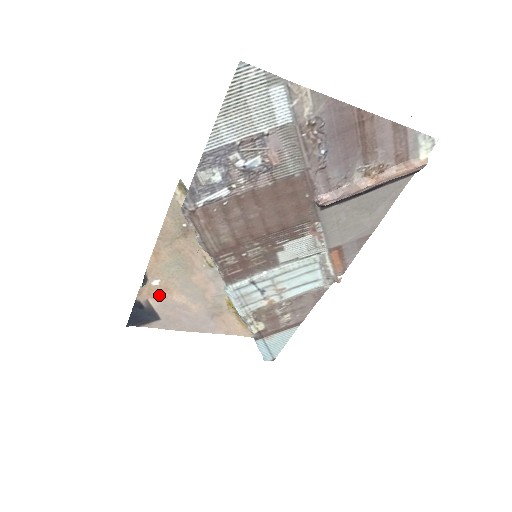
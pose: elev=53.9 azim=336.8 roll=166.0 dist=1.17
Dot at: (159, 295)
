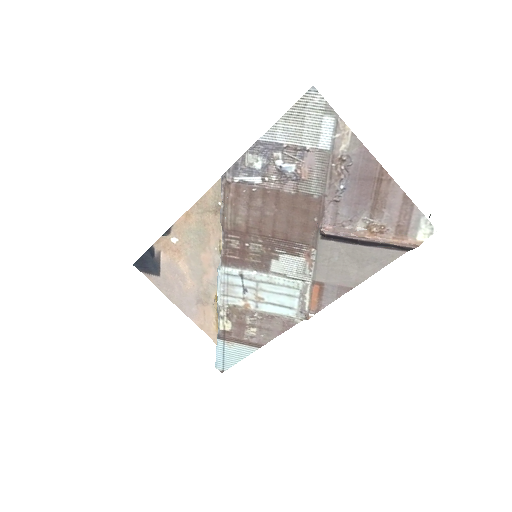
Dot at: (171, 253)
